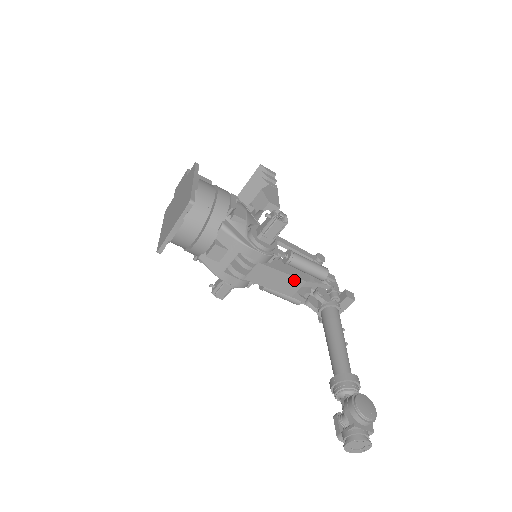
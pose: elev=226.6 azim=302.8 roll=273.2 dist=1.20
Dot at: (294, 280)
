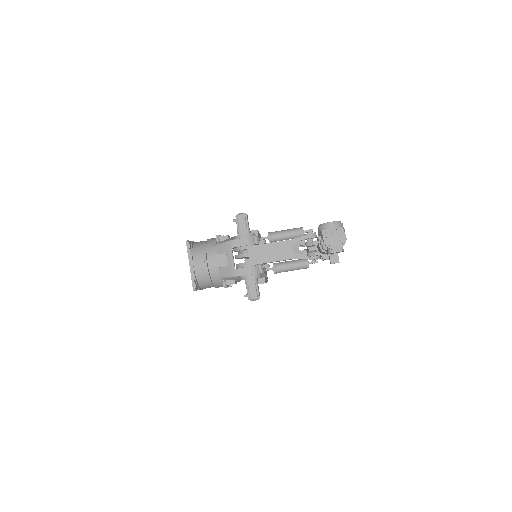
Dot at: (282, 244)
